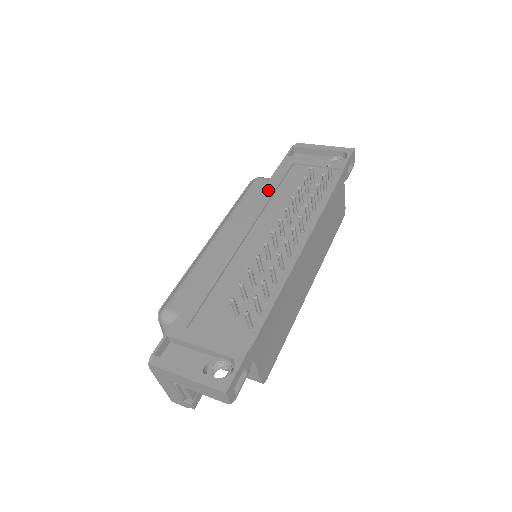
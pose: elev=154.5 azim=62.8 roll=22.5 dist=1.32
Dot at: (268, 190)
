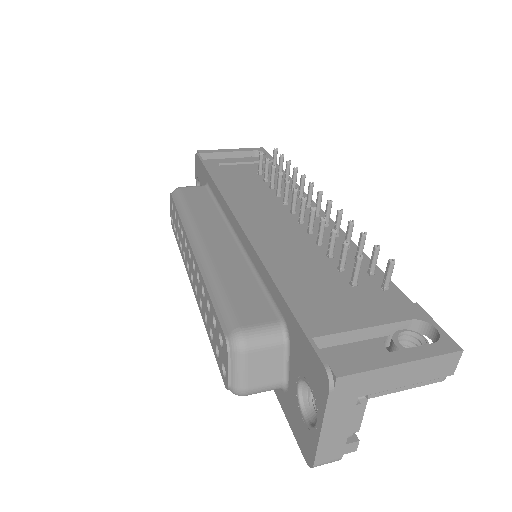
Dot at: (224, 185)
